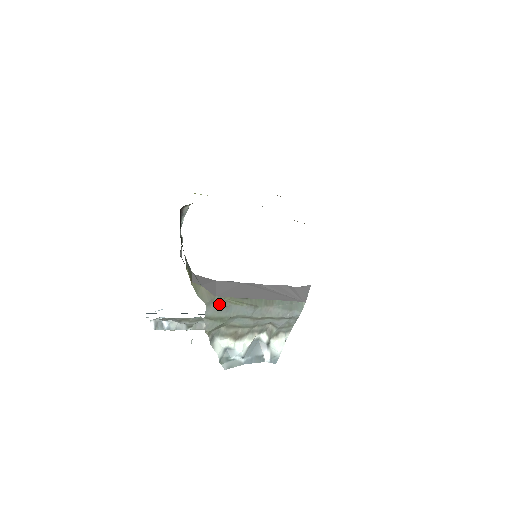
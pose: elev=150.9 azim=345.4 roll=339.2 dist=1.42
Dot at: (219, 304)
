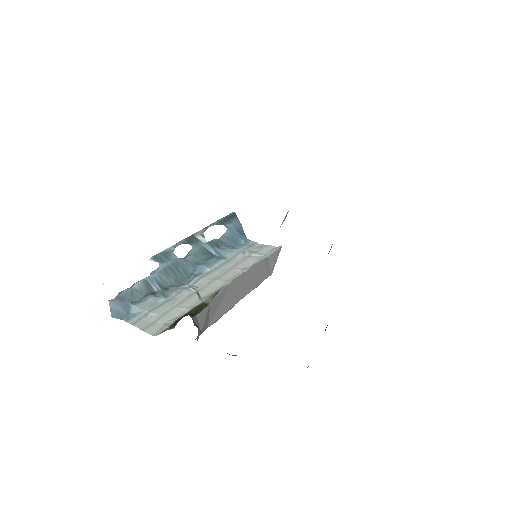
Dot at: occluded
